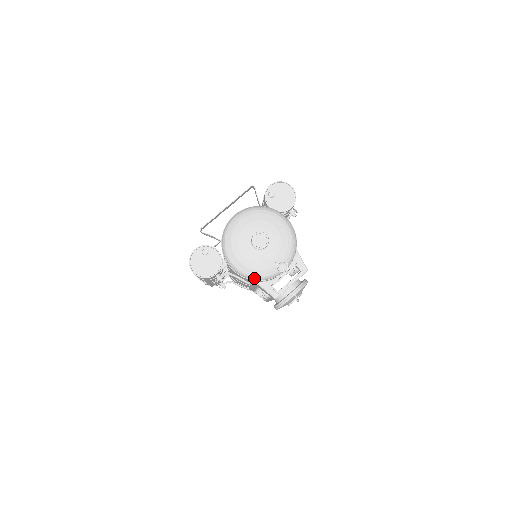
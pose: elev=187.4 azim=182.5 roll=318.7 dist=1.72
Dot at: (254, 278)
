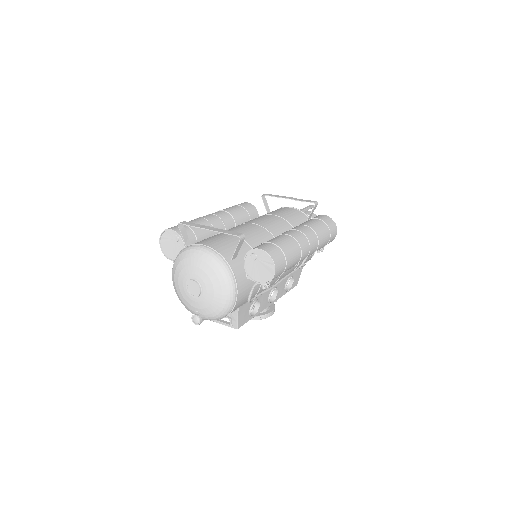
Dot at: occluded
